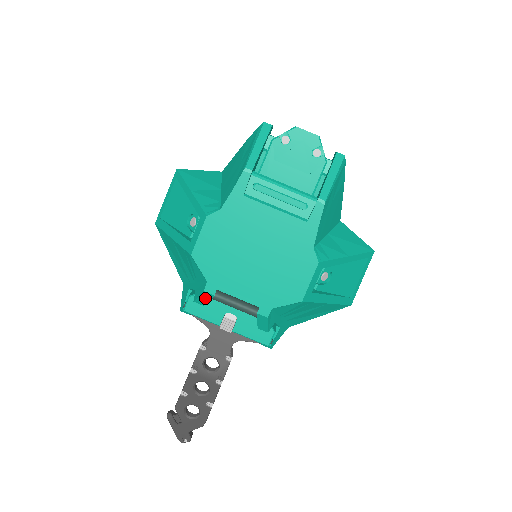
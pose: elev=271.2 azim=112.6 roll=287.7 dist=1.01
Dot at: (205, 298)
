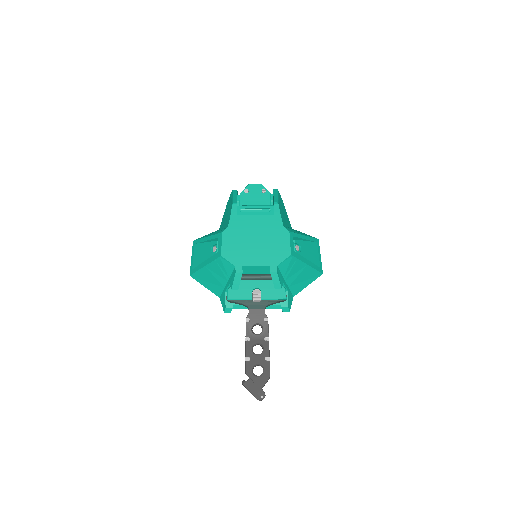
Dot at: (237, 280)
